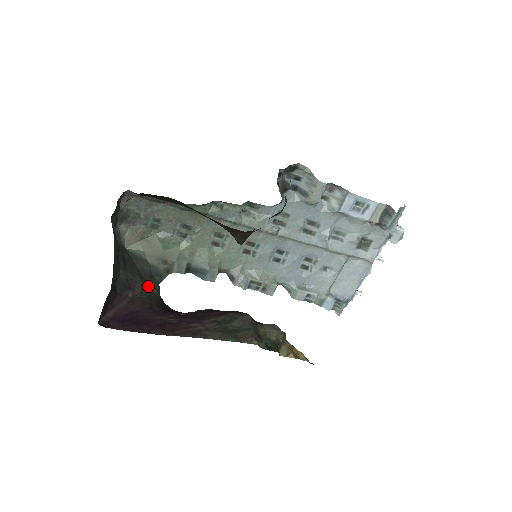
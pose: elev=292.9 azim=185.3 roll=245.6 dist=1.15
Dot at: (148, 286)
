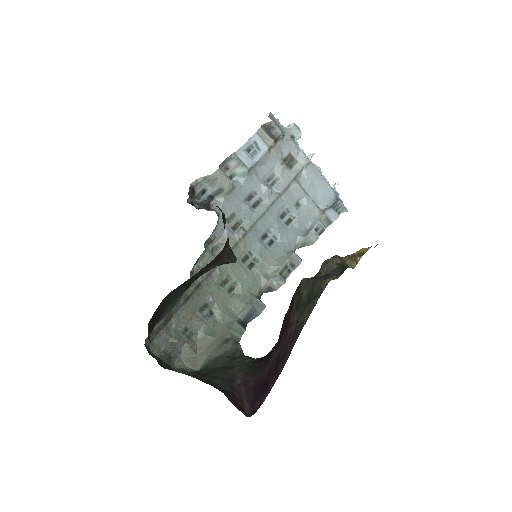
Dot at: (240, 365)
